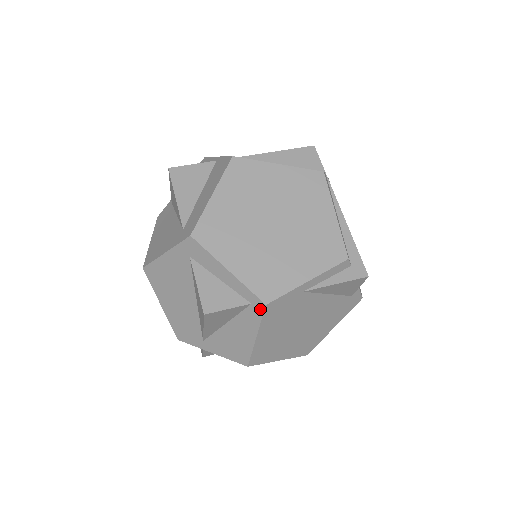
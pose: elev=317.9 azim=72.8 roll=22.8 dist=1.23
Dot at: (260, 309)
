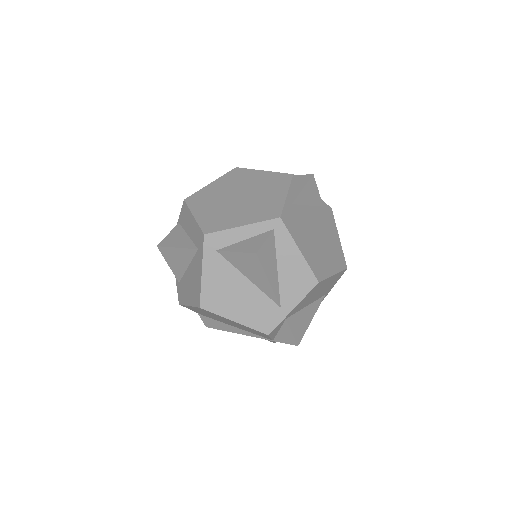
Dot at: (281, 225)
